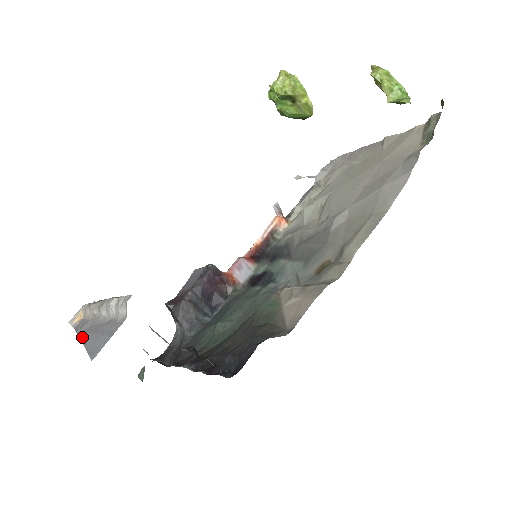
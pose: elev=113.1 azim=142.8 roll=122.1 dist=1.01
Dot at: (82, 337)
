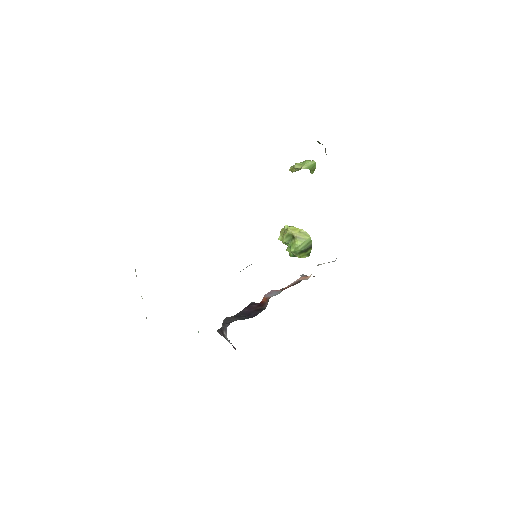
Dot at: occluded
